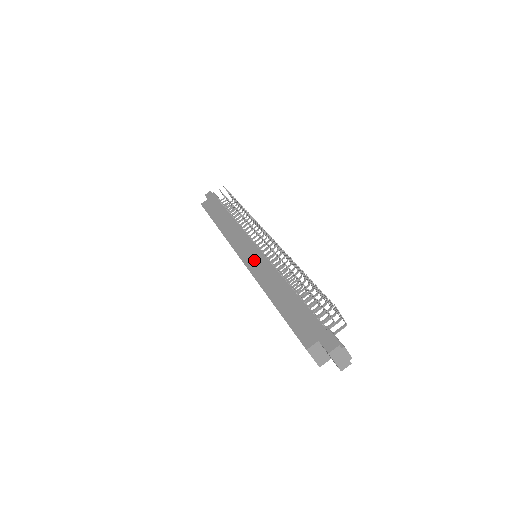
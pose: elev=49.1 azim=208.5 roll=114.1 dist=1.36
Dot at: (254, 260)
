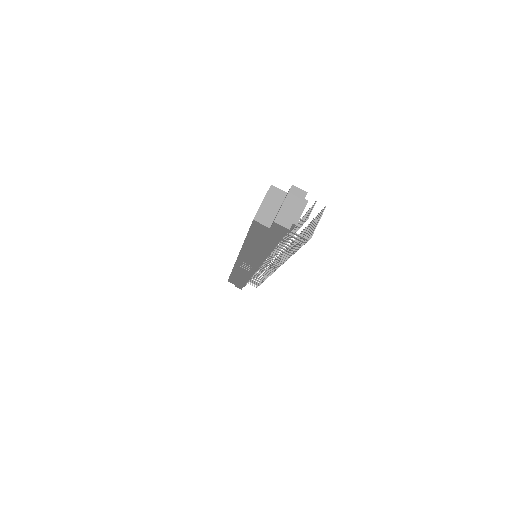
Dot at: occluded
